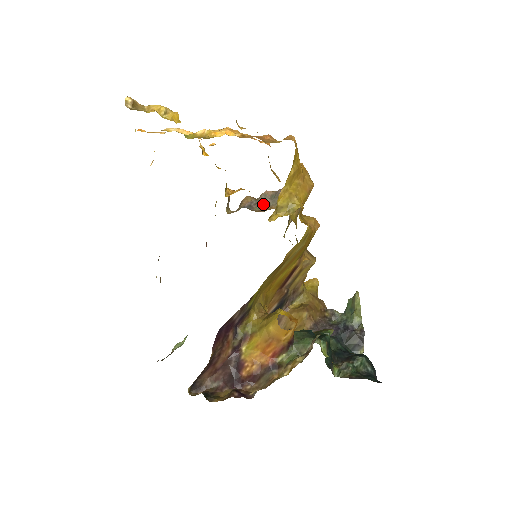
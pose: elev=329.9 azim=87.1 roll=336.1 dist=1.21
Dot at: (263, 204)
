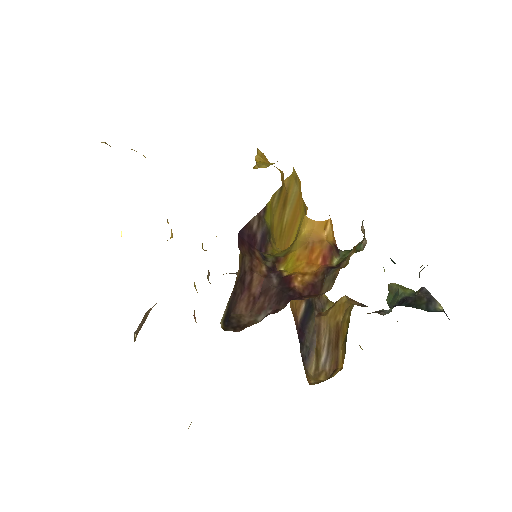
Dot at: occluded
